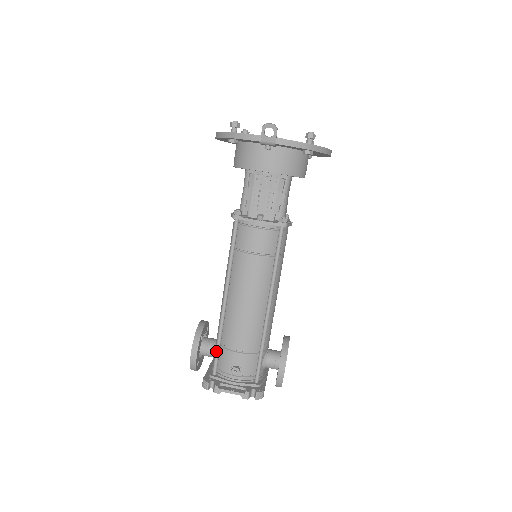
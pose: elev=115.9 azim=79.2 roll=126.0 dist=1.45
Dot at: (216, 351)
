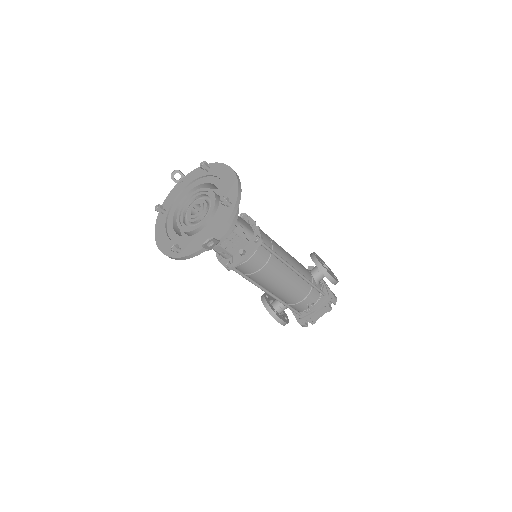
Dot at: occluded
